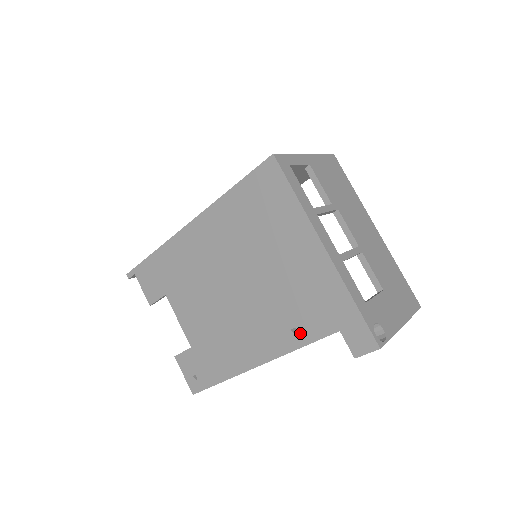
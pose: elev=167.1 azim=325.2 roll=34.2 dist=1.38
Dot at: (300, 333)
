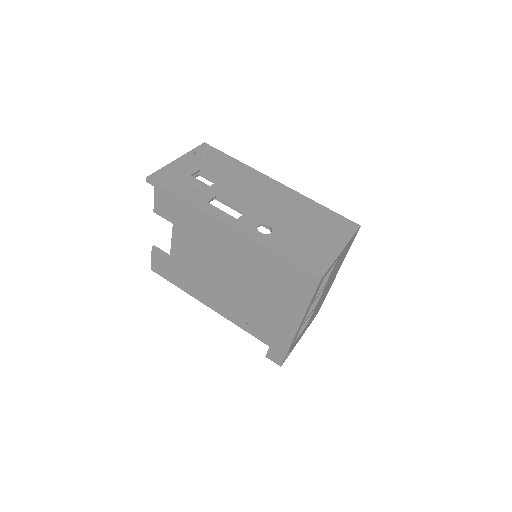
Dot at: (248, 327)
